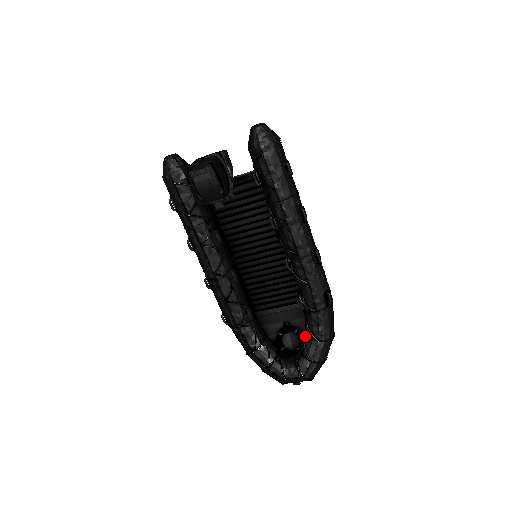
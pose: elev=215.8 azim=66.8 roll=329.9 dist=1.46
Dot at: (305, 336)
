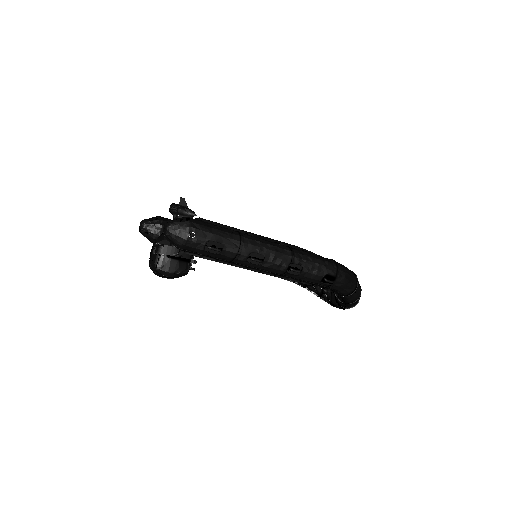
Dot at: occluded
